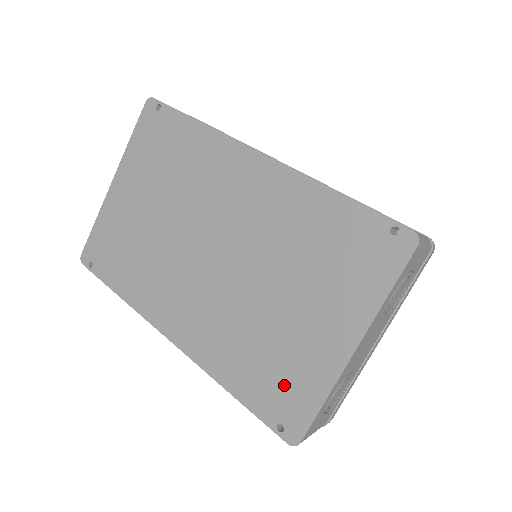
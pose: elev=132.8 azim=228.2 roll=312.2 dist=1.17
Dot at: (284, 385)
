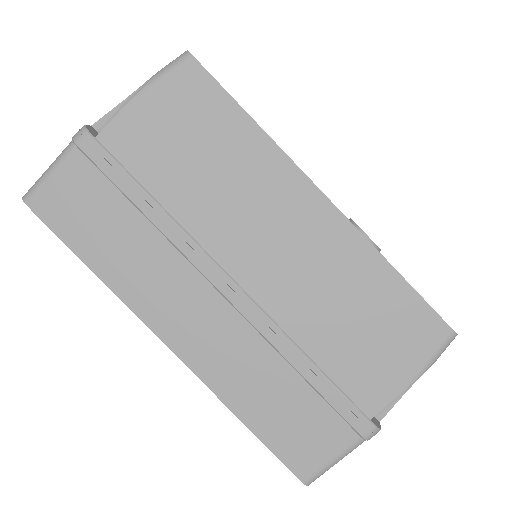
Dot at: occluded
